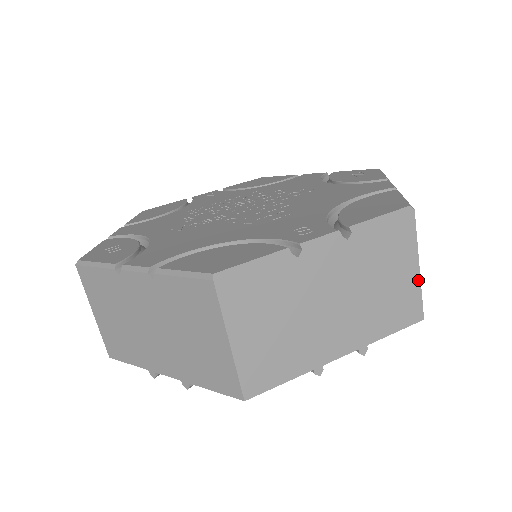
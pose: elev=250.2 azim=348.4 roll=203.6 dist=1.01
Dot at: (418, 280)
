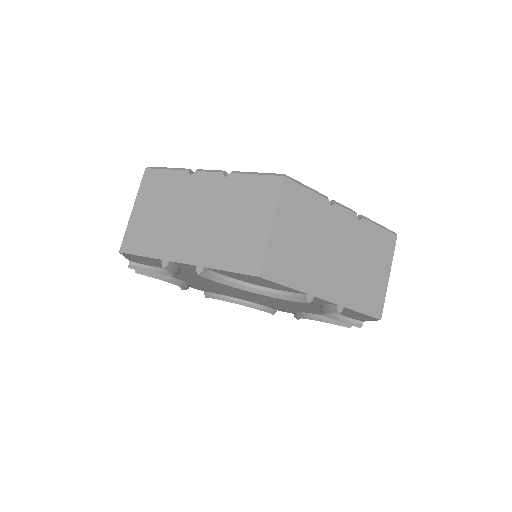
Dot at: (386, 286)
